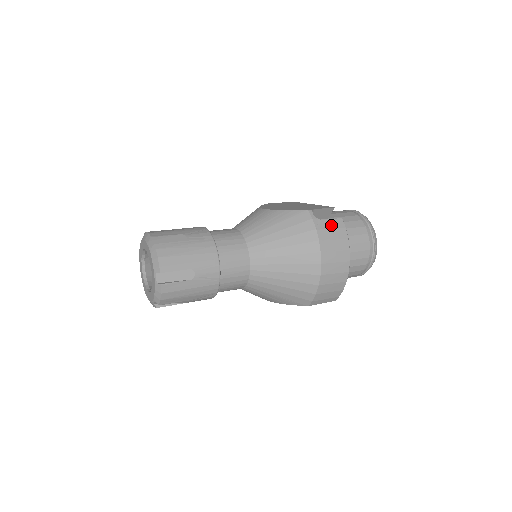
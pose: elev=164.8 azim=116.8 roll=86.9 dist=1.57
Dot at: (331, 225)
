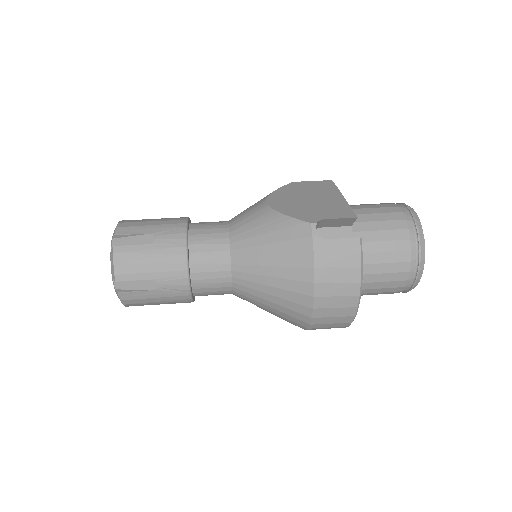
Dot at: (339, 247)
